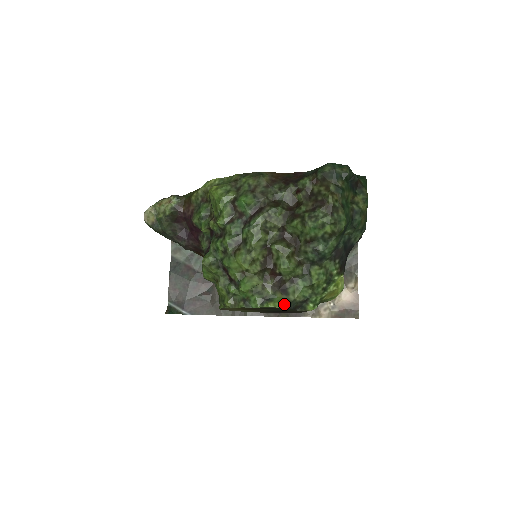
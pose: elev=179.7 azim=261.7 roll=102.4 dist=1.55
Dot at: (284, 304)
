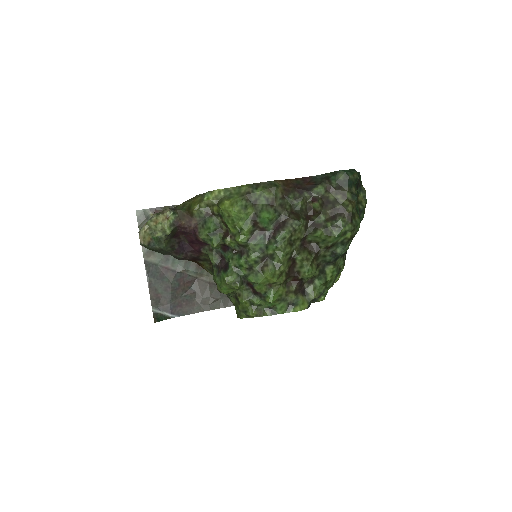
Dot at: (307, 305)
